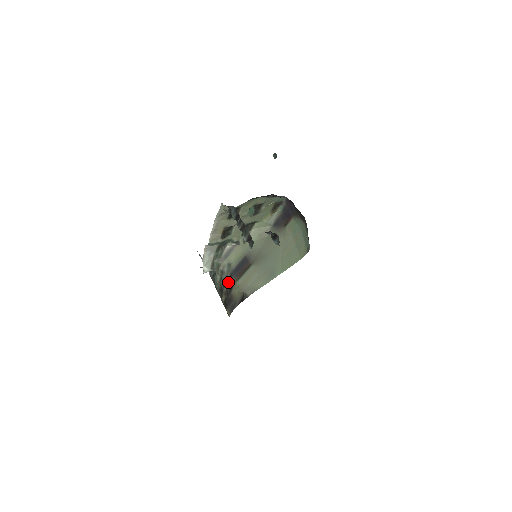
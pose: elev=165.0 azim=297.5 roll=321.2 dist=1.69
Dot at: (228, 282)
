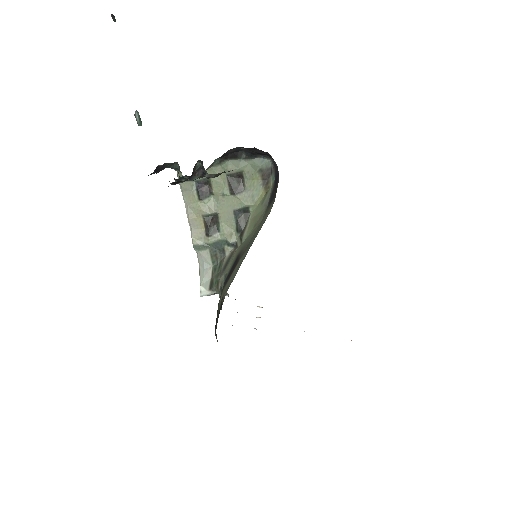
Dot at: occluded
